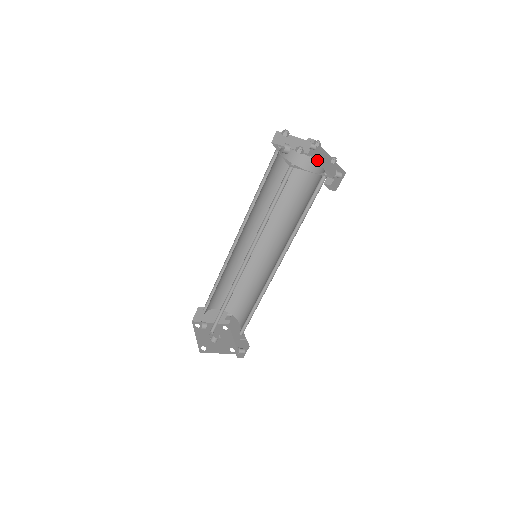
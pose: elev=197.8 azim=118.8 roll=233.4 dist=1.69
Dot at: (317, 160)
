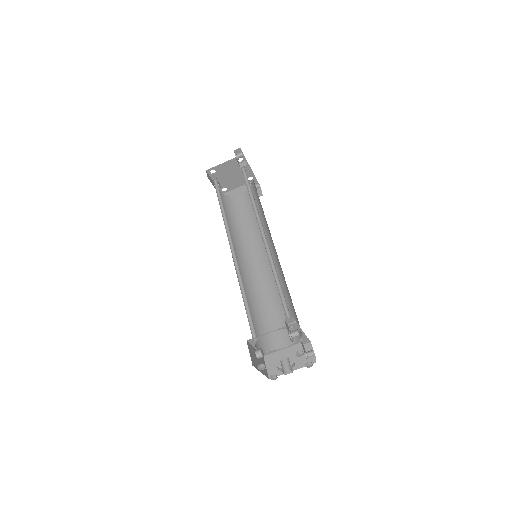
Dot at: occluded
